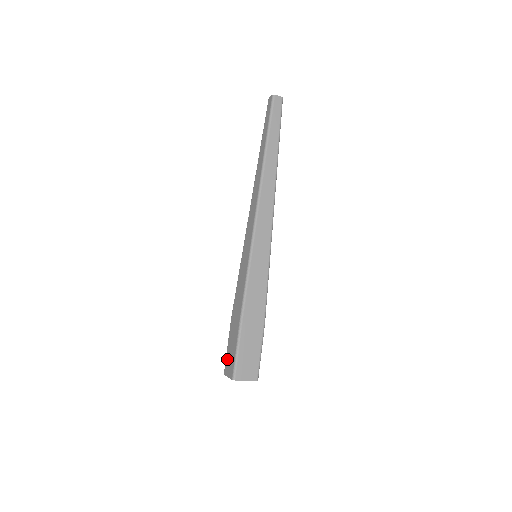
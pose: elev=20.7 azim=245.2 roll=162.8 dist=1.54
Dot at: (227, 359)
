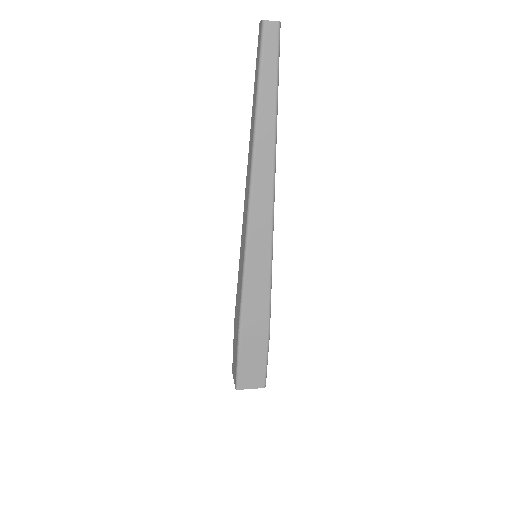
Dot at: (233, 360)
